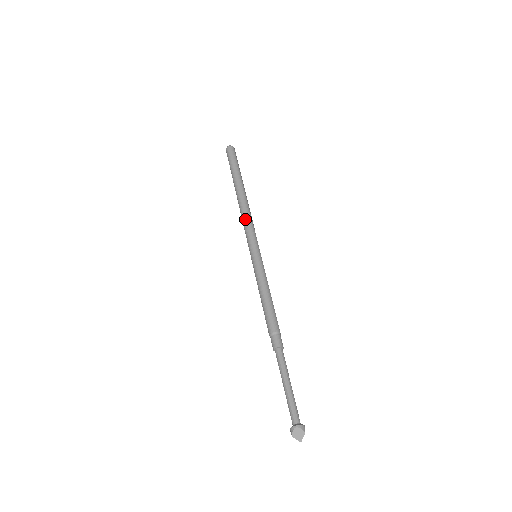
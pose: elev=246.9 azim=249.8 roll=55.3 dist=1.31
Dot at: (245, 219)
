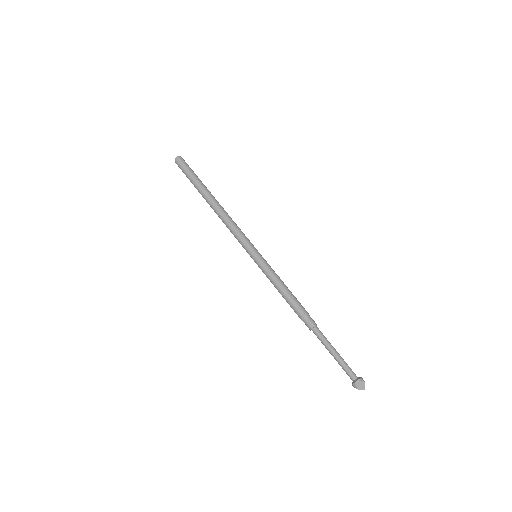
Dot at: (231, 225)
